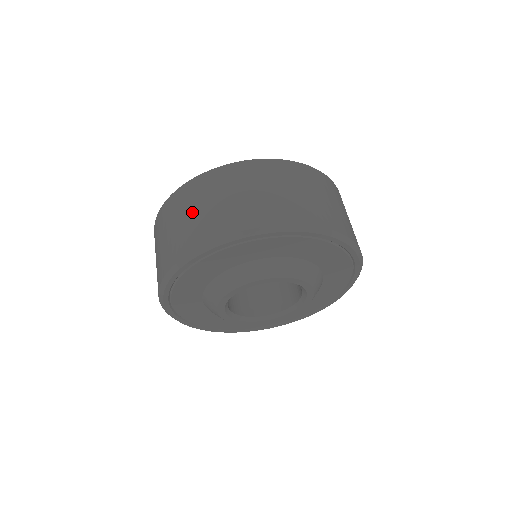
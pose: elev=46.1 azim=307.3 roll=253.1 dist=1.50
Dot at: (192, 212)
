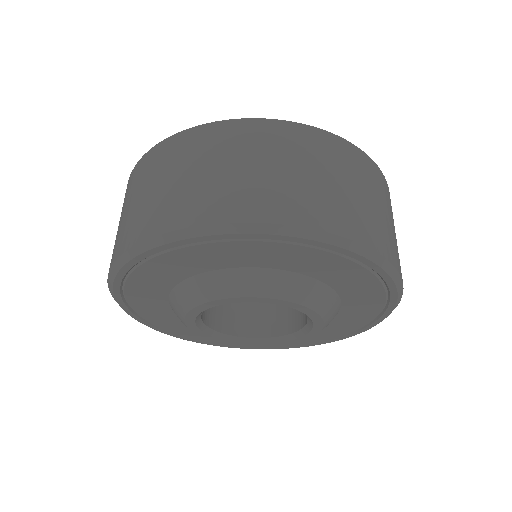
Dot at: (231, 165)
